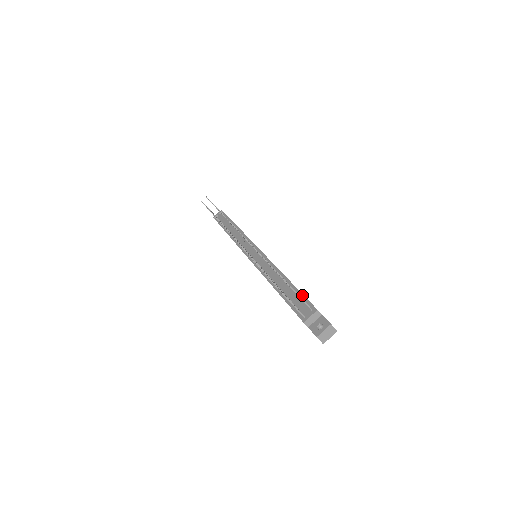
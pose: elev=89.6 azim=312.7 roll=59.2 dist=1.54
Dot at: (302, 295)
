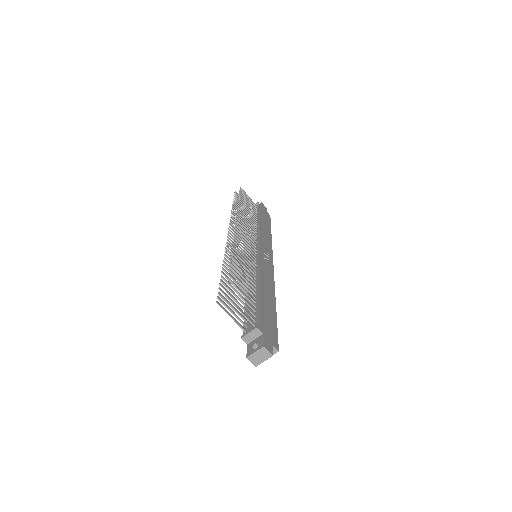
Dot at: (258, 307)
